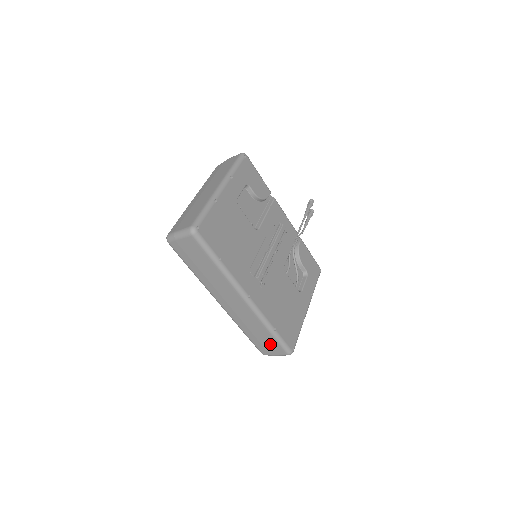
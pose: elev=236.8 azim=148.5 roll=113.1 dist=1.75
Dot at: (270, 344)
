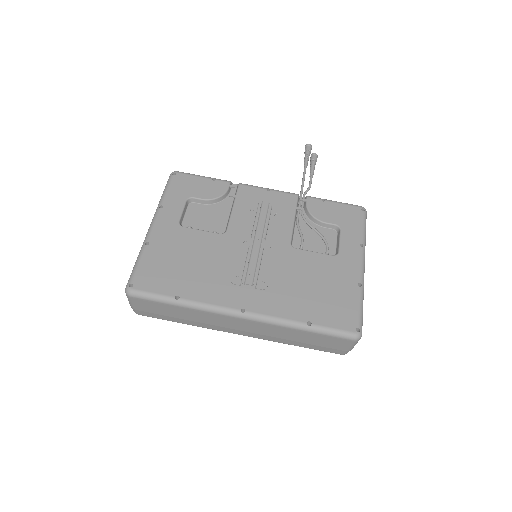
Dot at: (326, 341)
